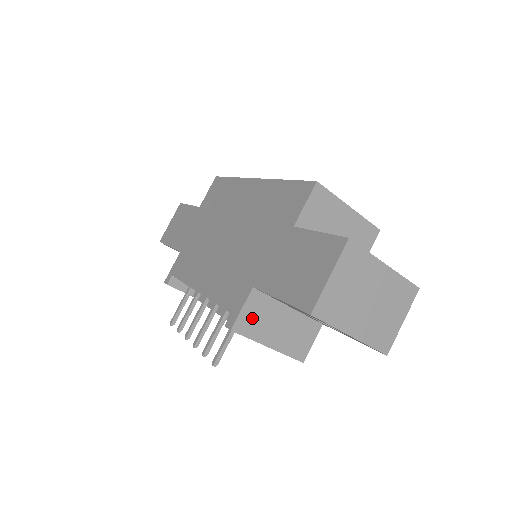
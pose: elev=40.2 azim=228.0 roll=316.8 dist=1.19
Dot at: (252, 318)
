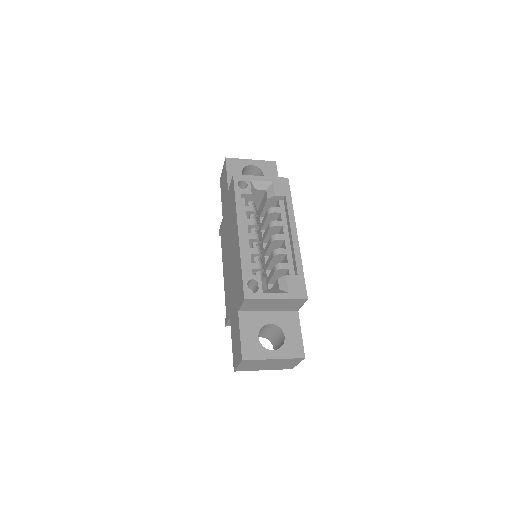
Dot at: occluded
